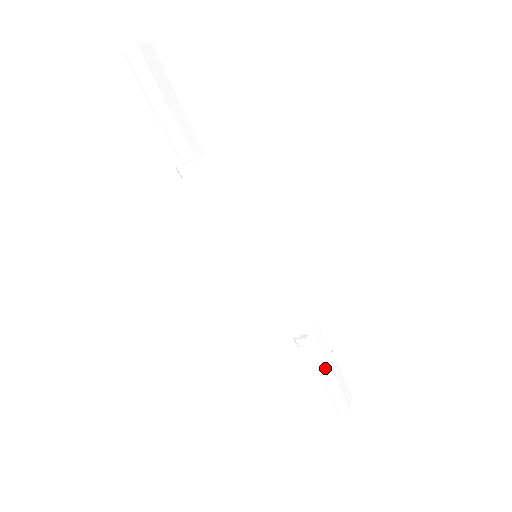
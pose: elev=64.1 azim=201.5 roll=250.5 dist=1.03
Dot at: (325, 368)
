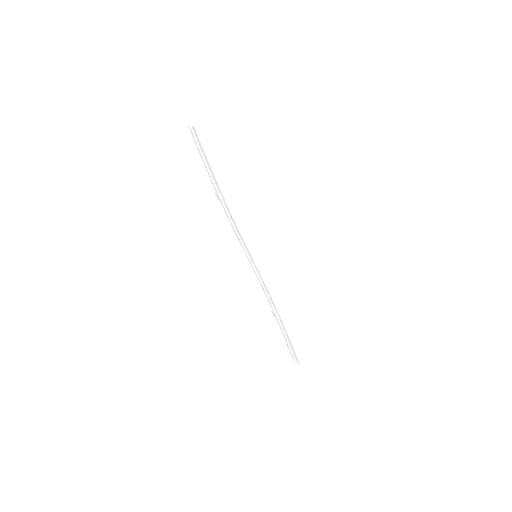
Dot at: occluded
